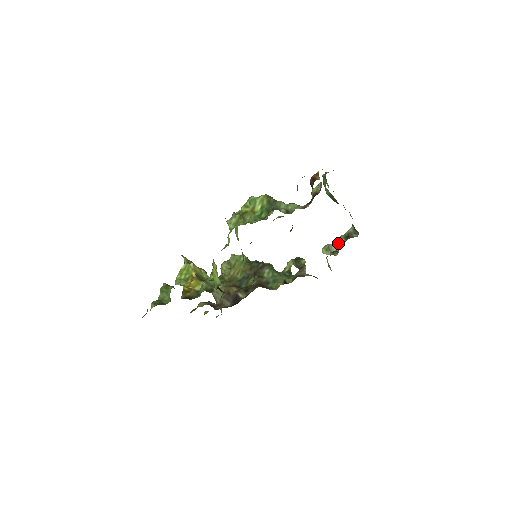
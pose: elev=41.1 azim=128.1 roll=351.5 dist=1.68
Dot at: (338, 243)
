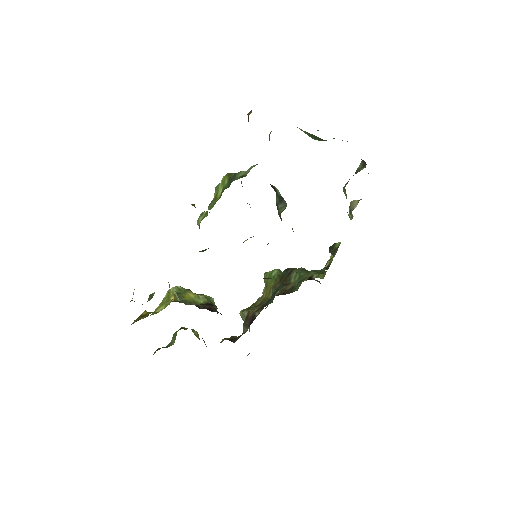
Dot at: (343, 191)
